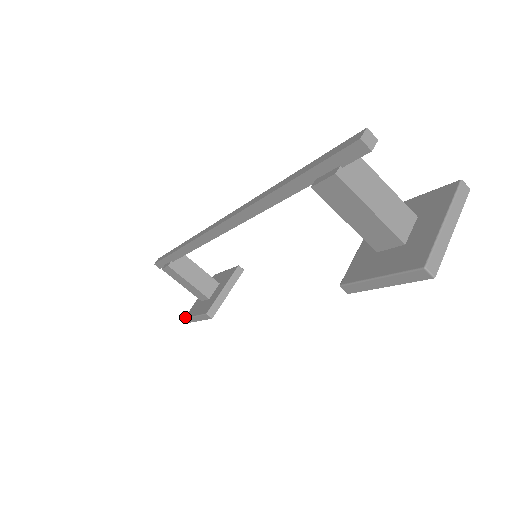
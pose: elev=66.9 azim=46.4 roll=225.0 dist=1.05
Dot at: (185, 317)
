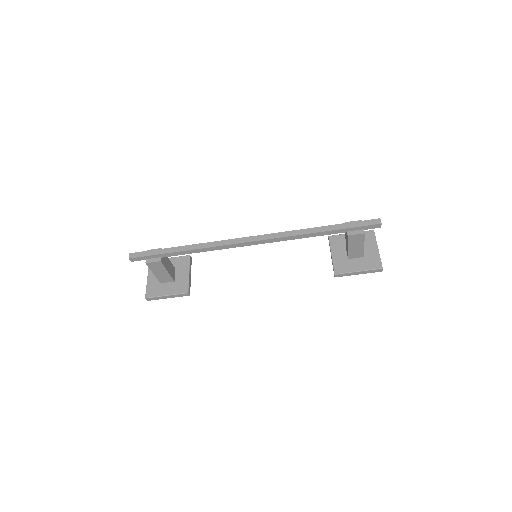
Dot at: (147, 297)
